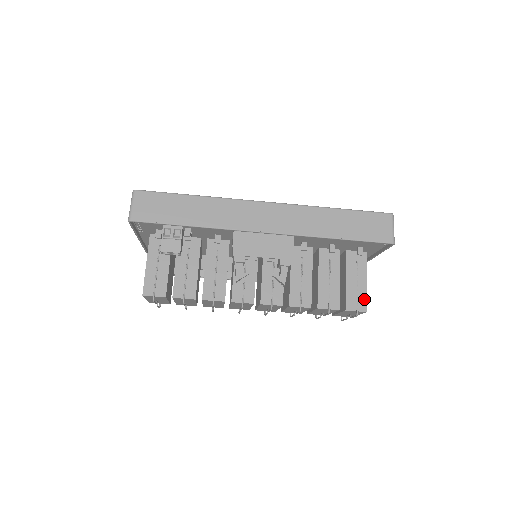
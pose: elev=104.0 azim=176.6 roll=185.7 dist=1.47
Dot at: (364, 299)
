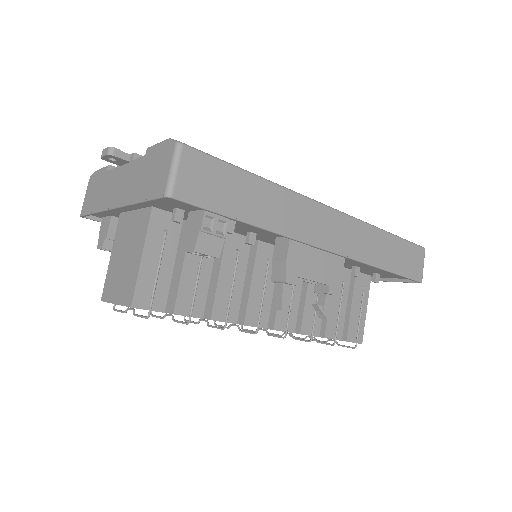
Dot at: (362, 329)
